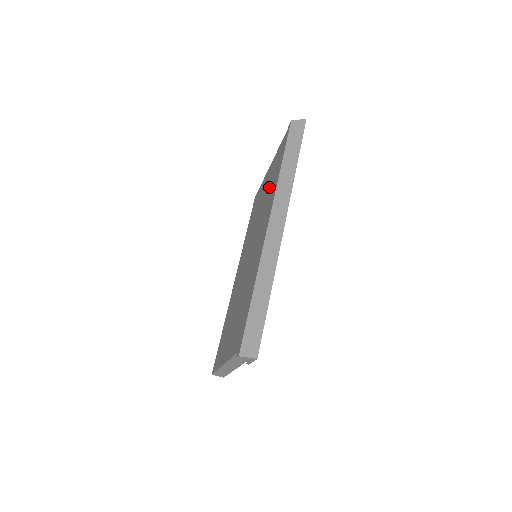
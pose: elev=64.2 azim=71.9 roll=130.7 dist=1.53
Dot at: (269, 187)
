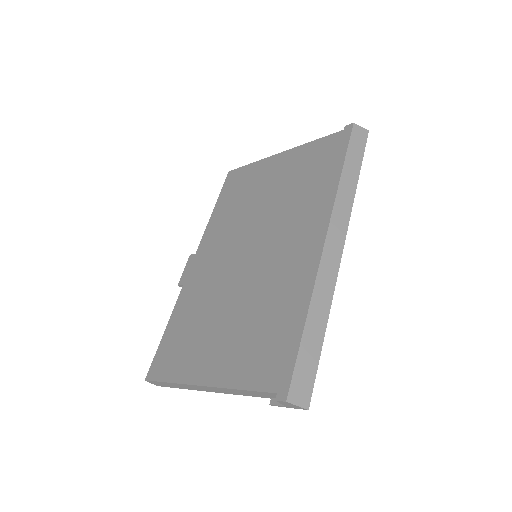
Dot at: (299, 183)
